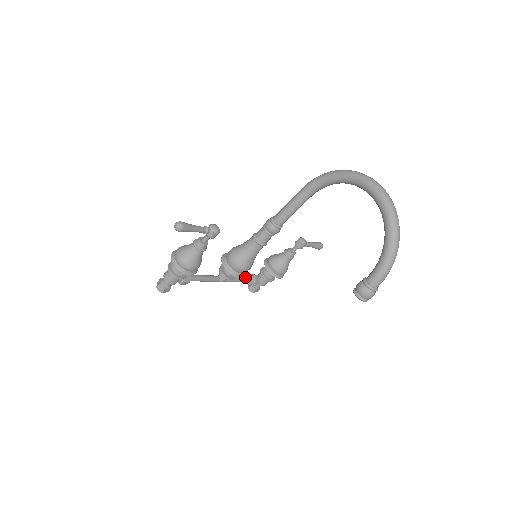
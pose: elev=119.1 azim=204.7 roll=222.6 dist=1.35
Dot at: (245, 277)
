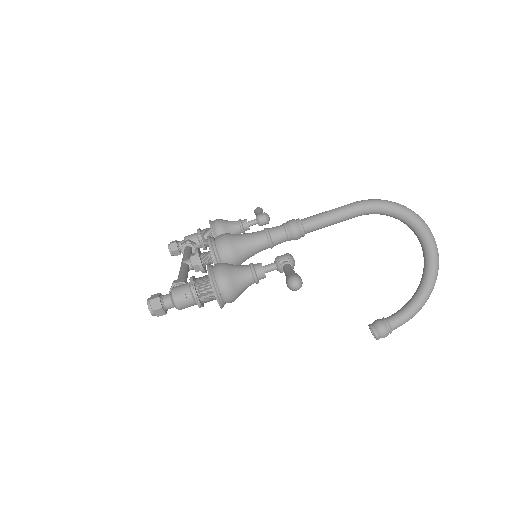
Dot at: (191, 250)
